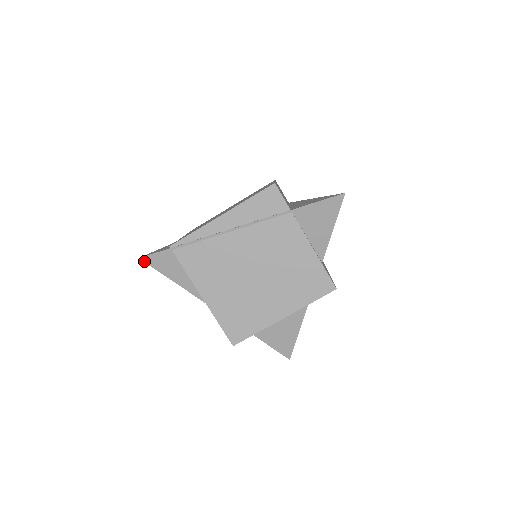
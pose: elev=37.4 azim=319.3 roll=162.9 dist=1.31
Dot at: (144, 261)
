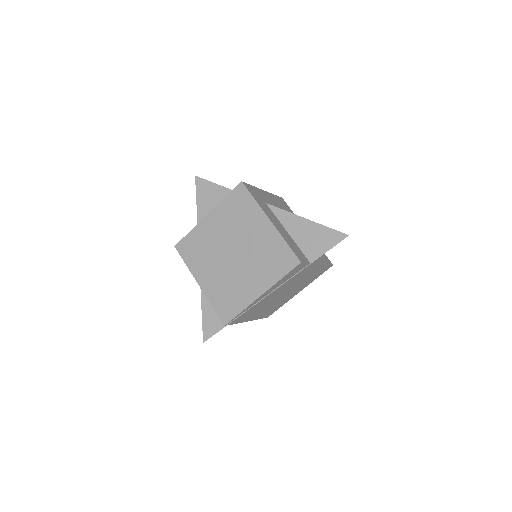
Dot at: (206, 340)
